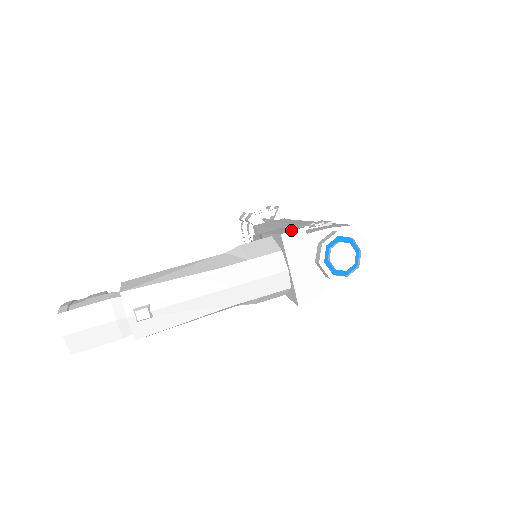
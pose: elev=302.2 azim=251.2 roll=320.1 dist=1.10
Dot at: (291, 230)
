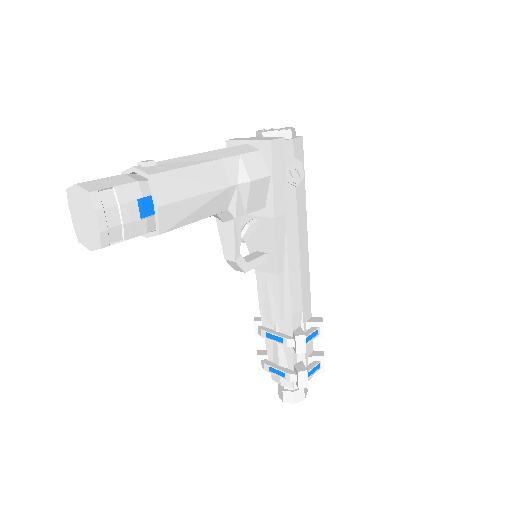
Dot at: occluded
